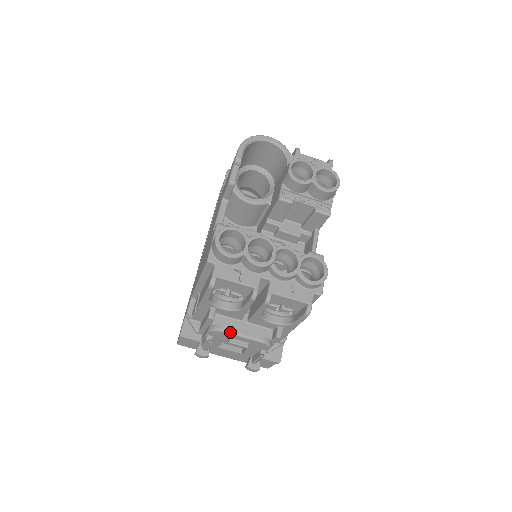
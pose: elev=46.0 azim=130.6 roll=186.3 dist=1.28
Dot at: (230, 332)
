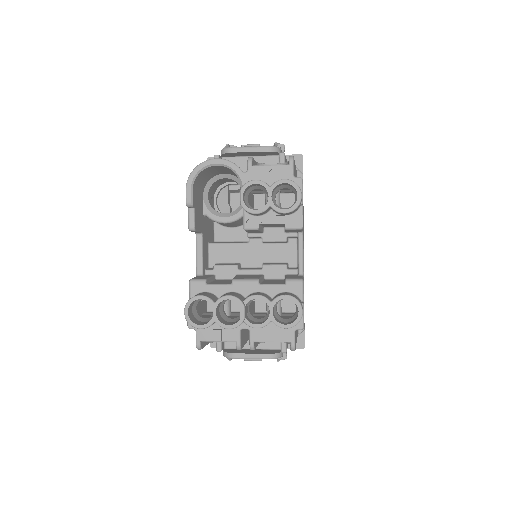
Dot at: (239, 358)
